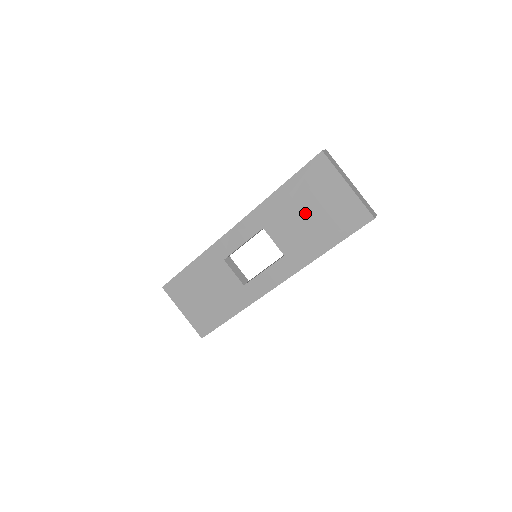
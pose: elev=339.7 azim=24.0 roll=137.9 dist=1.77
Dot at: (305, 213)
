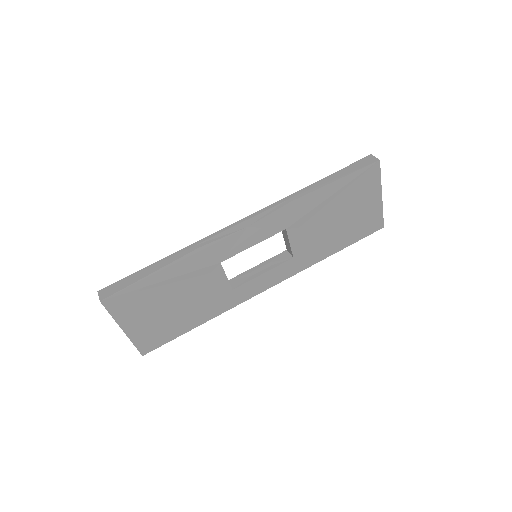
Dot at: (334, 217)
